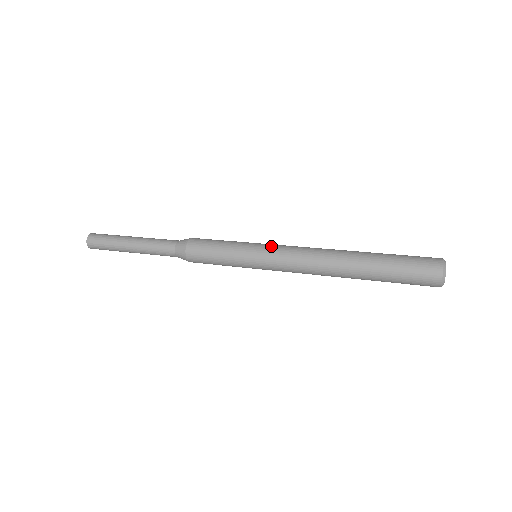
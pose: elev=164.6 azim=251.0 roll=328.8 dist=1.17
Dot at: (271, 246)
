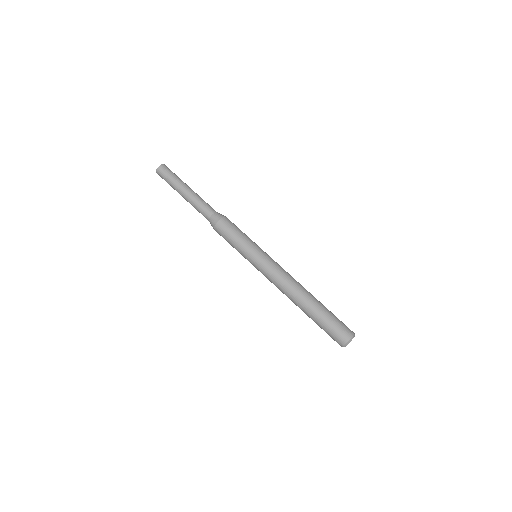
Dot at: (267, 259)
